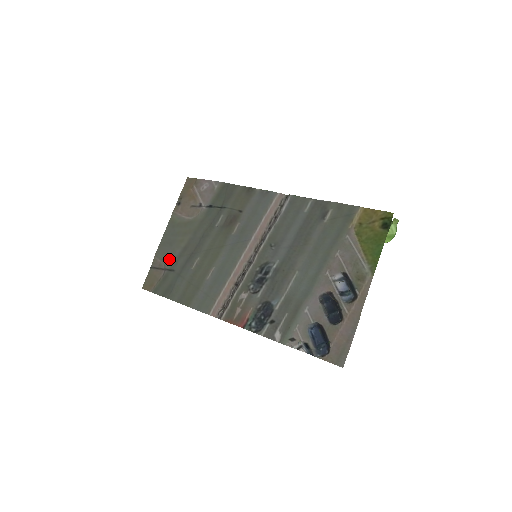
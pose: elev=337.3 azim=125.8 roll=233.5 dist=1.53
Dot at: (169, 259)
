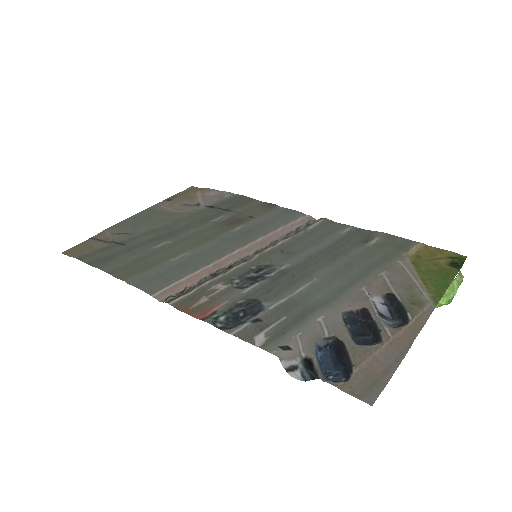
Dot at: (125, 234)
